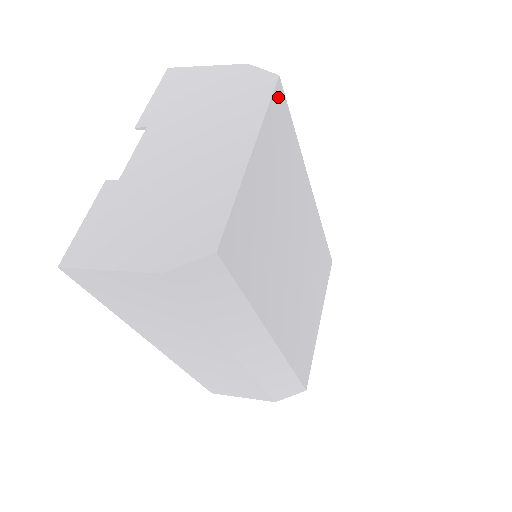
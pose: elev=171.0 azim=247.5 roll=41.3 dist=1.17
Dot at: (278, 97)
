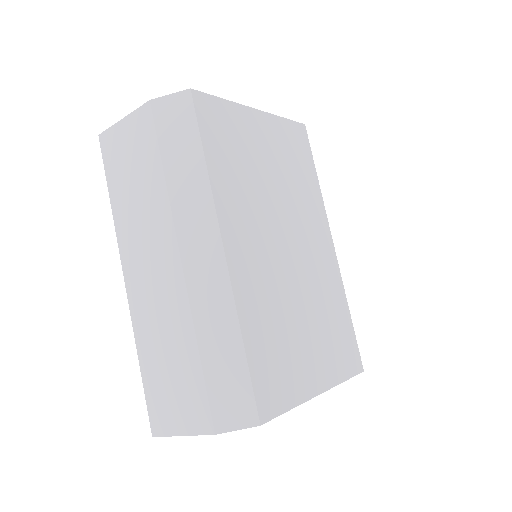
Dot at: (300, 131)
